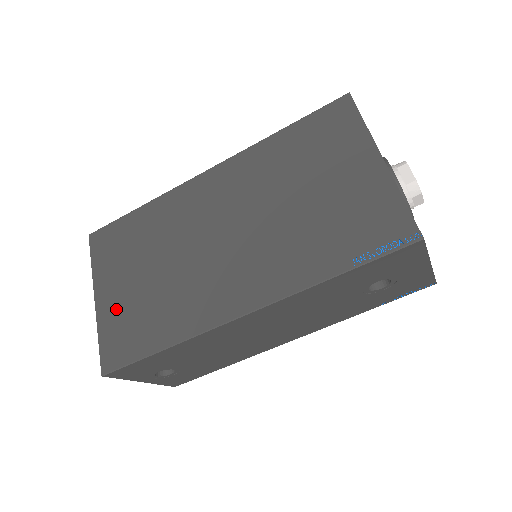
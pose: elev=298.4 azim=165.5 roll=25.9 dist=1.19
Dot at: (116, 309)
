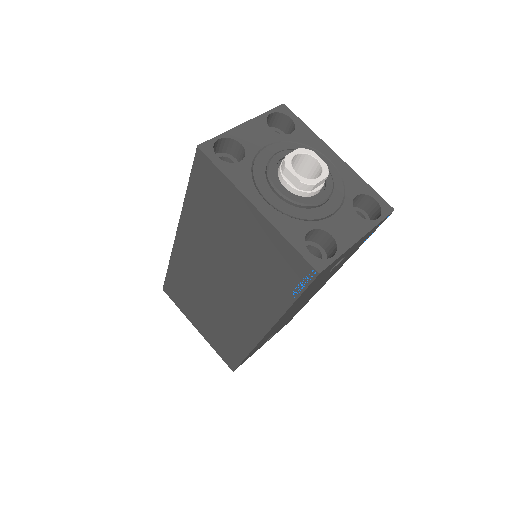
Dot at: (209, 335)
